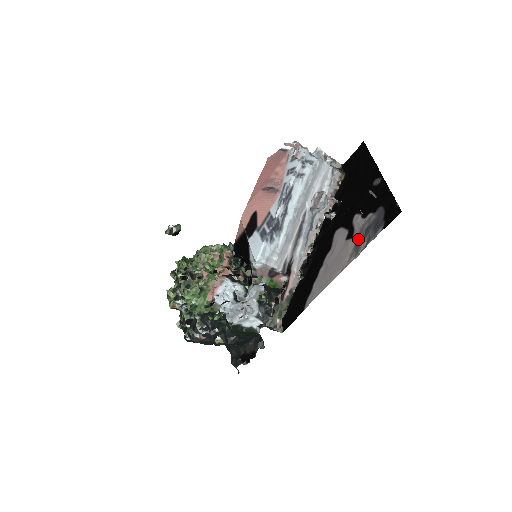
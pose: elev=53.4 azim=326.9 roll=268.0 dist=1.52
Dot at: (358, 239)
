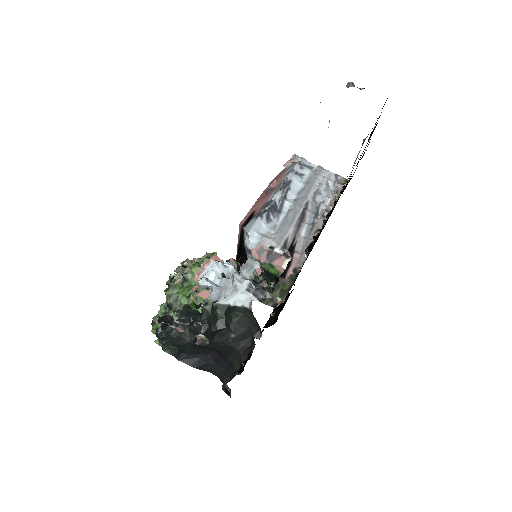
Dot at: occluded
